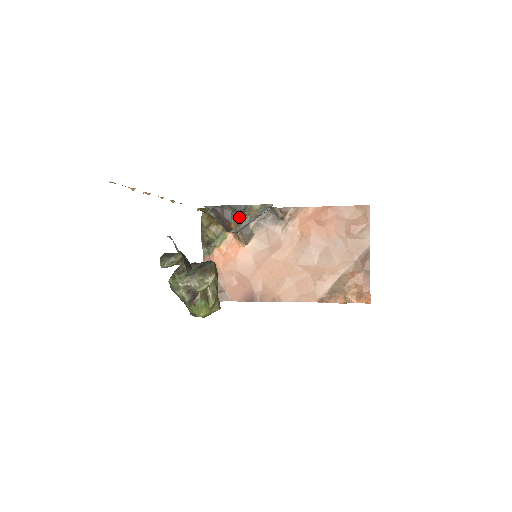
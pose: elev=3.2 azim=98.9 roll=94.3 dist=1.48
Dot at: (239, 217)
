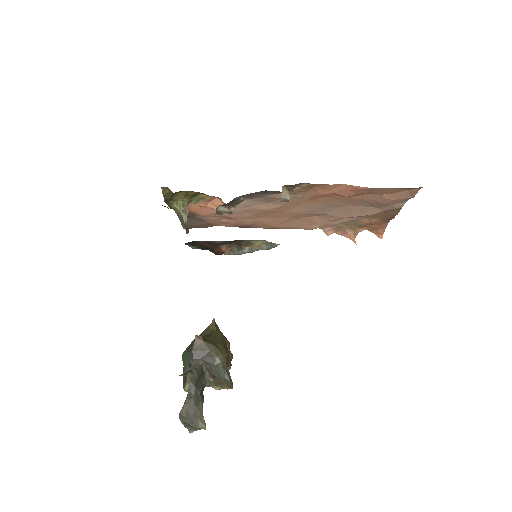
Dot at: (232, 243)
